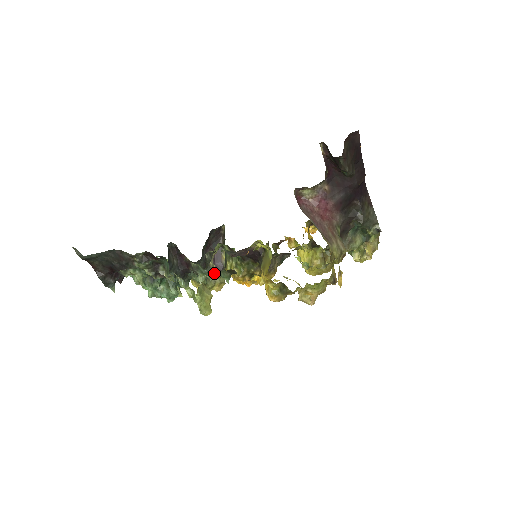
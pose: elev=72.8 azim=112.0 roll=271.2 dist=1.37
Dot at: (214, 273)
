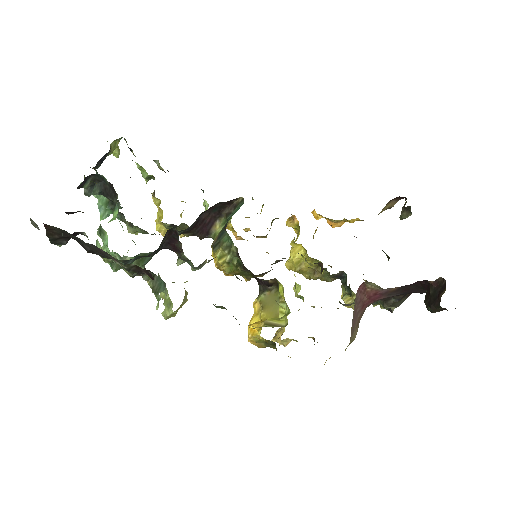
Dot at: (201, 267)
